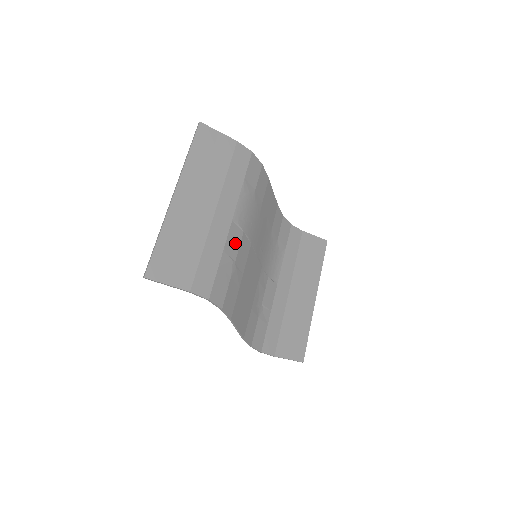
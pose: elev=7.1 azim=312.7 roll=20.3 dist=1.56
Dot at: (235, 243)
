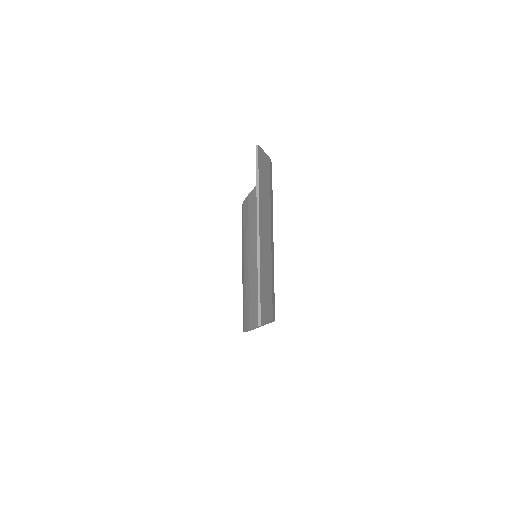
Dot at: occluded
